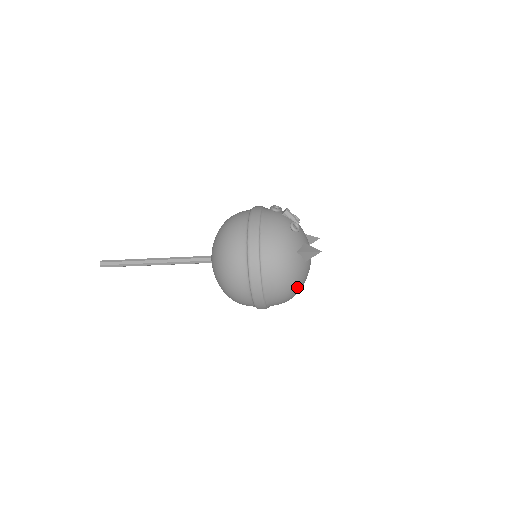
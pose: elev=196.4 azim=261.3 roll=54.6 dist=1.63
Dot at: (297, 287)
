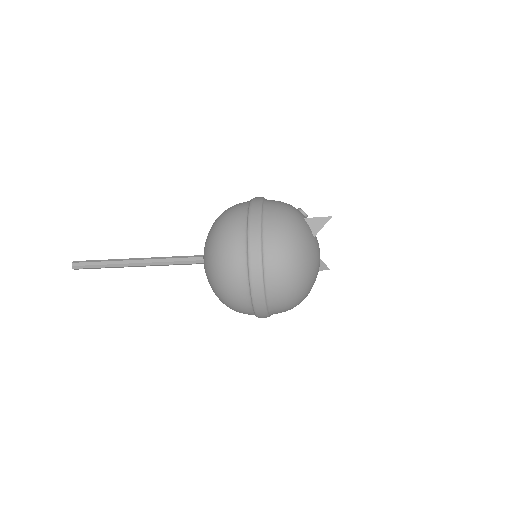
Dot at: (303, 256)
